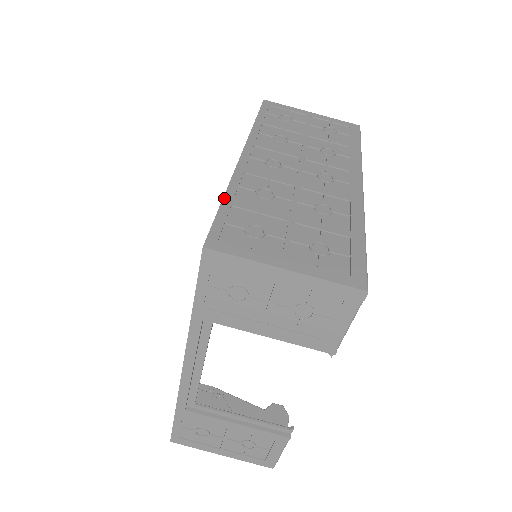
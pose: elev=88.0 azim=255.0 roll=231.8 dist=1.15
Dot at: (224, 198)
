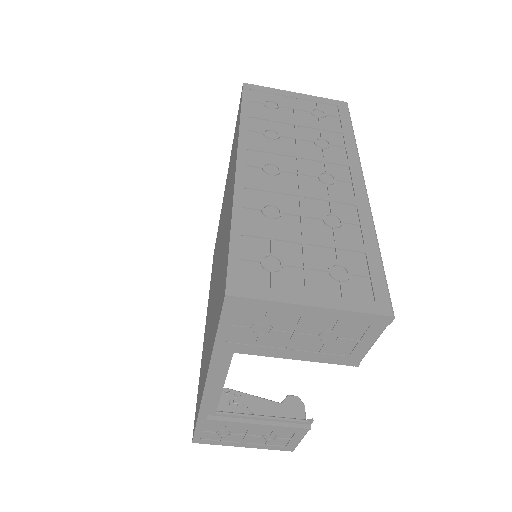
Dot at: (232, 226)
